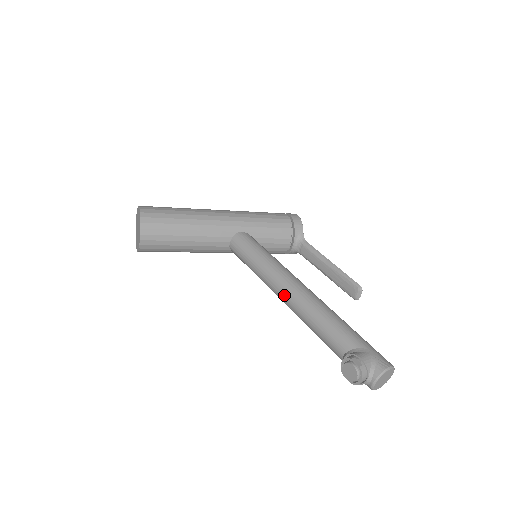
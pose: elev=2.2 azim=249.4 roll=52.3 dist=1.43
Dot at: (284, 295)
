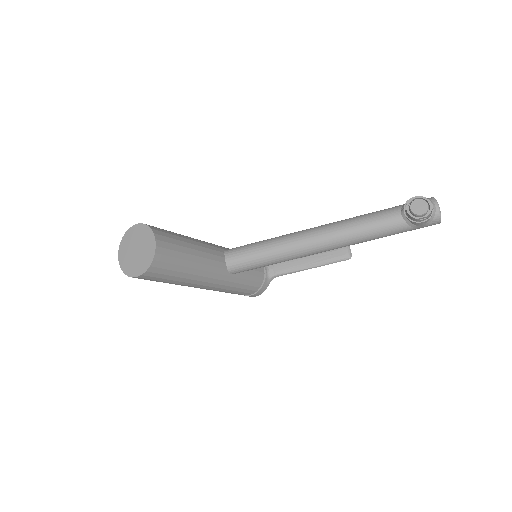
Dot at: (316, 234)
